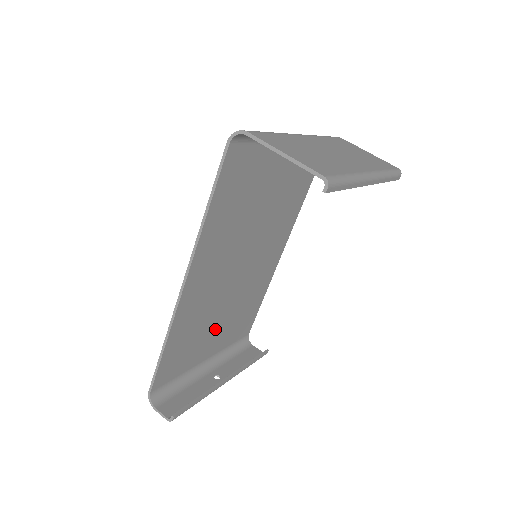
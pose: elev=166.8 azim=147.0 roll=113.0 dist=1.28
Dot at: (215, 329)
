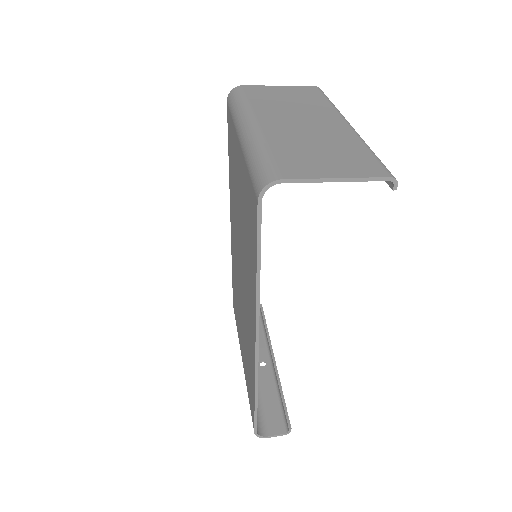
Dot at: occluded
